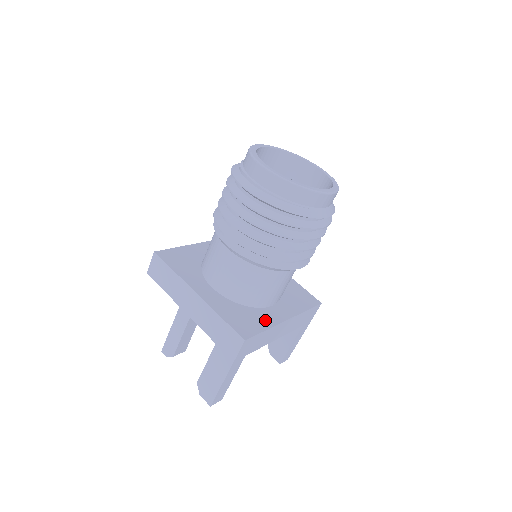
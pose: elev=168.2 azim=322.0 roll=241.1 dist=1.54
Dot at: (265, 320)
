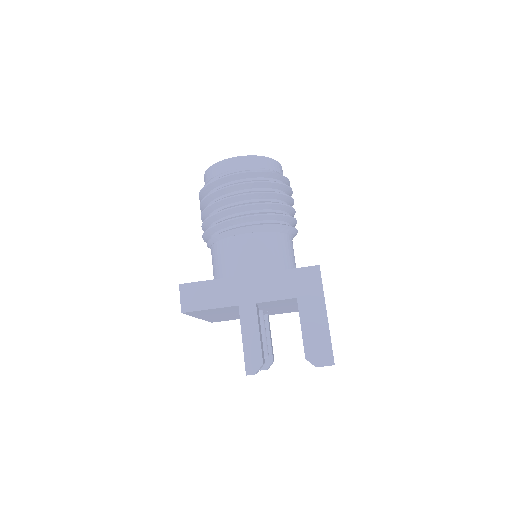
Dot at: occluded
